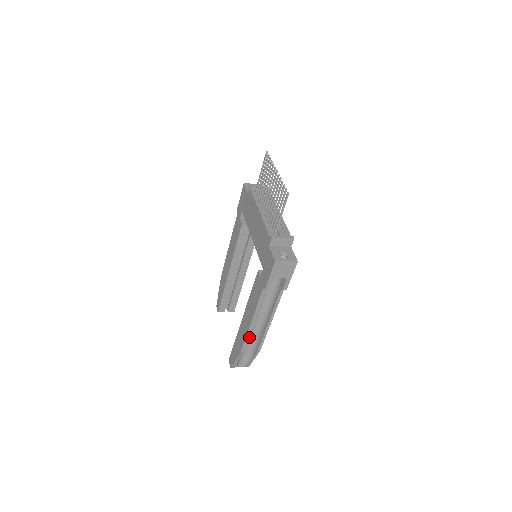
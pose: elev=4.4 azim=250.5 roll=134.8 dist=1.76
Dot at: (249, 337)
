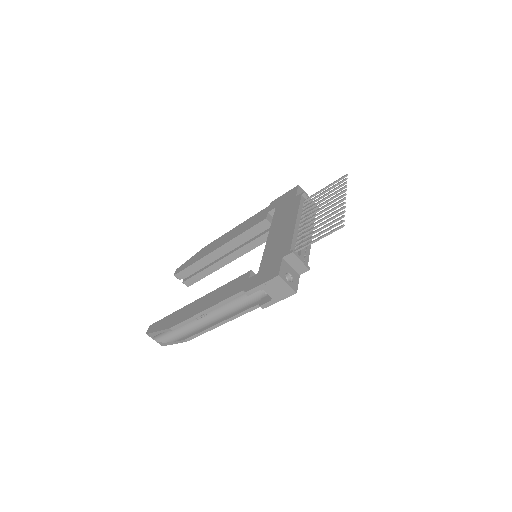
Dot at: occluded
